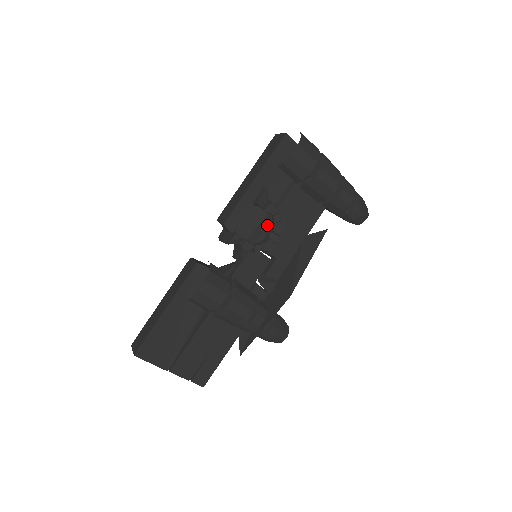
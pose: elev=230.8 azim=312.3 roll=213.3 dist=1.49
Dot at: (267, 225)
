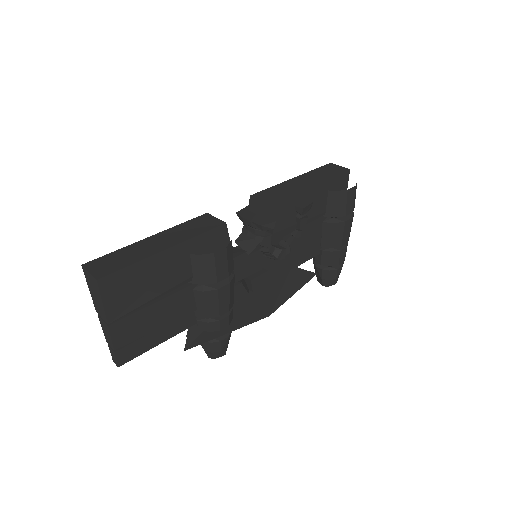
Dot at: (286, 234)
